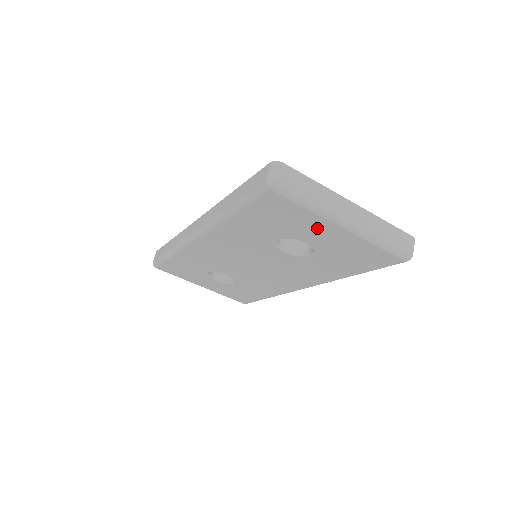
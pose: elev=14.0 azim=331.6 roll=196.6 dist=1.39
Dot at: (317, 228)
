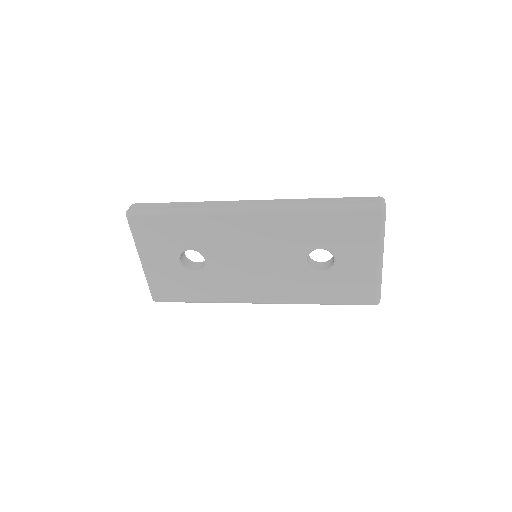
Dot at: (363, 252)
